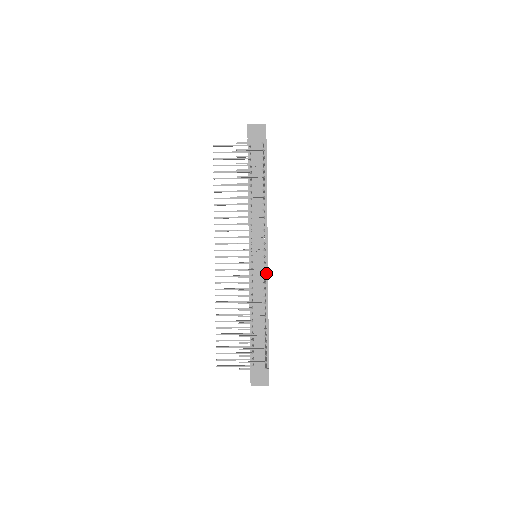
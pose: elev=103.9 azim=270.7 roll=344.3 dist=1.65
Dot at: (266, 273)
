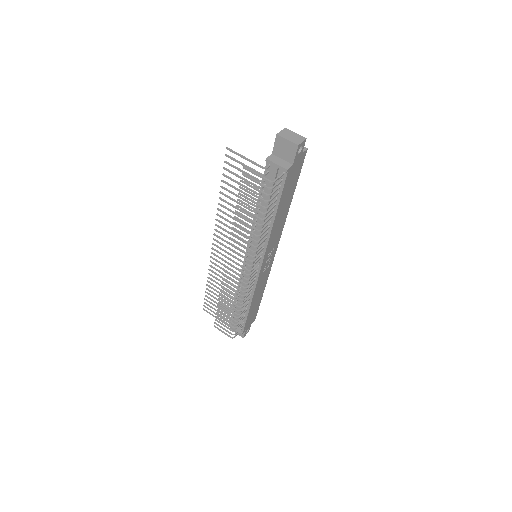
Dot at: (256, 278)
